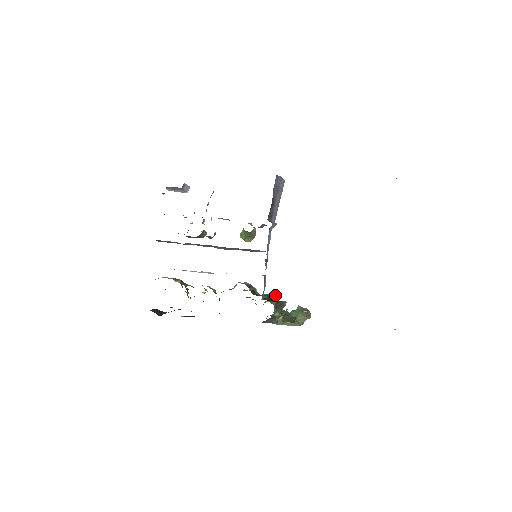
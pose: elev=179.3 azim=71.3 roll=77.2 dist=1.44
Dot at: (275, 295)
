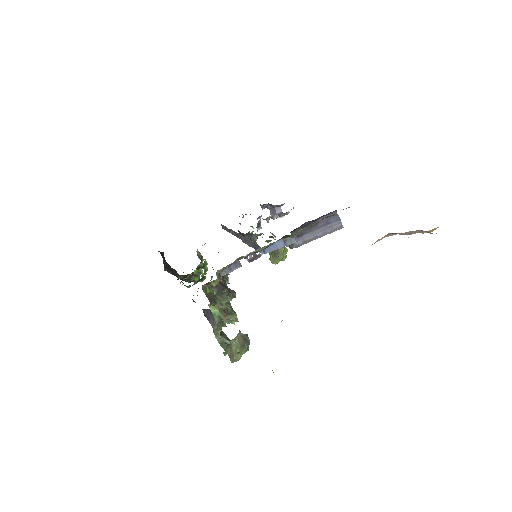
Dot at: (233, 293)
